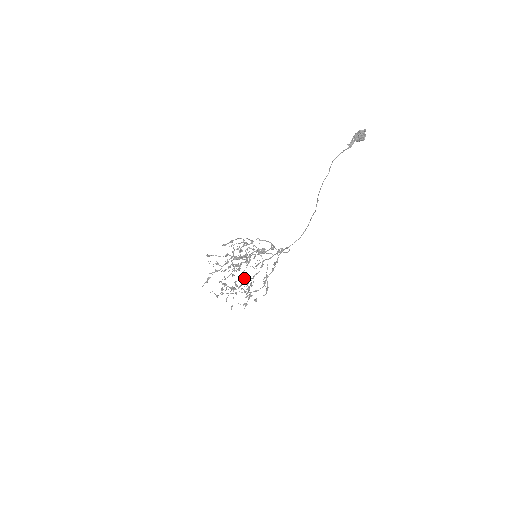
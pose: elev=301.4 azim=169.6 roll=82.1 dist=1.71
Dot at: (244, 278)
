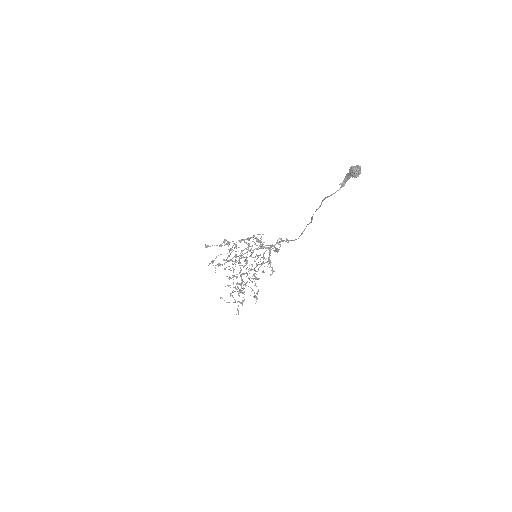
Dot at: occluded
